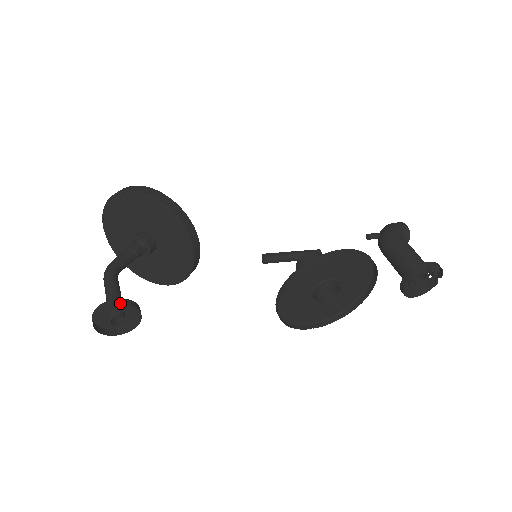
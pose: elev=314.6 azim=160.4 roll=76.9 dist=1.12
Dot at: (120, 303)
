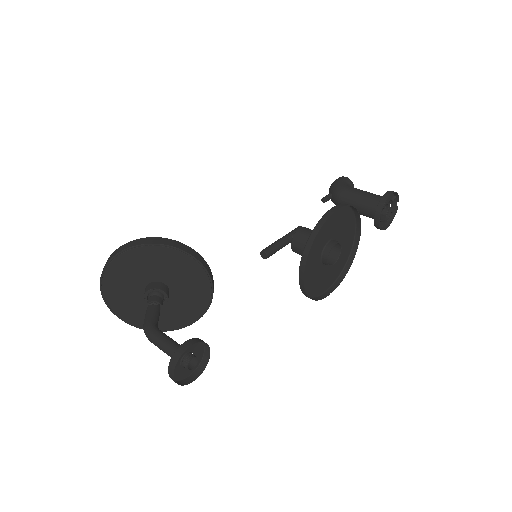
Dot at: (190, 344)
